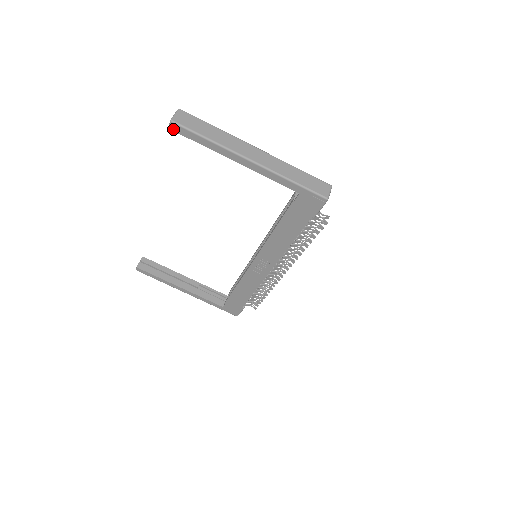
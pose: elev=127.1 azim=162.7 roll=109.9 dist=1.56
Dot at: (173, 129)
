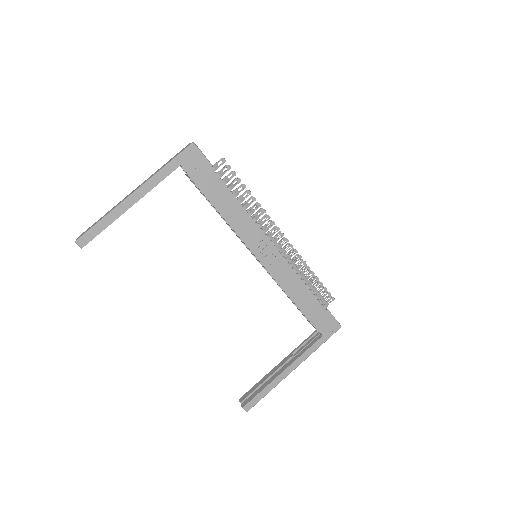
Dot at: (84, 245)
